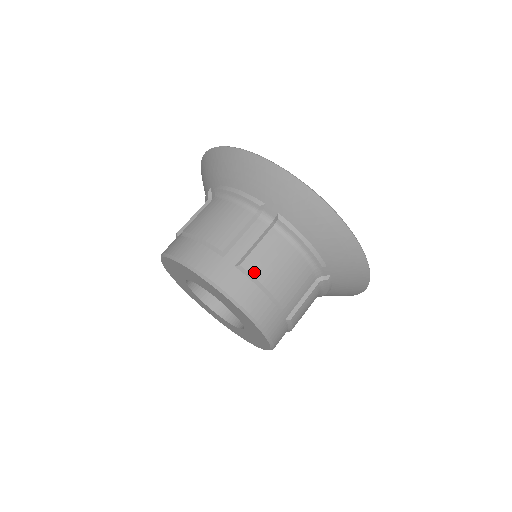
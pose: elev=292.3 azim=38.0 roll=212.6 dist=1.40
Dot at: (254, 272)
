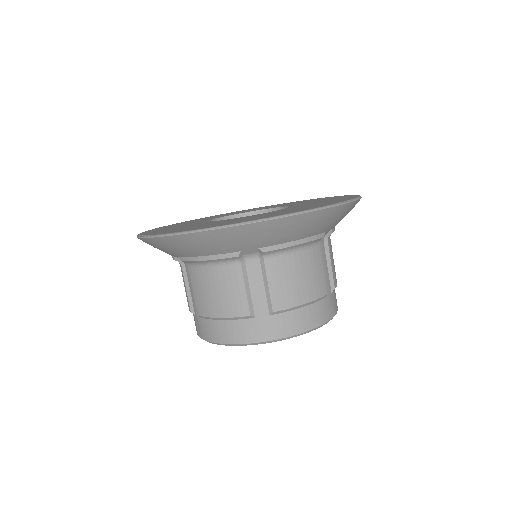
Dot at: occluded
